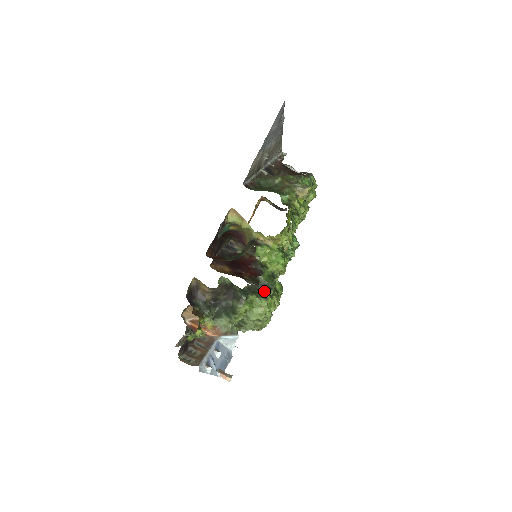
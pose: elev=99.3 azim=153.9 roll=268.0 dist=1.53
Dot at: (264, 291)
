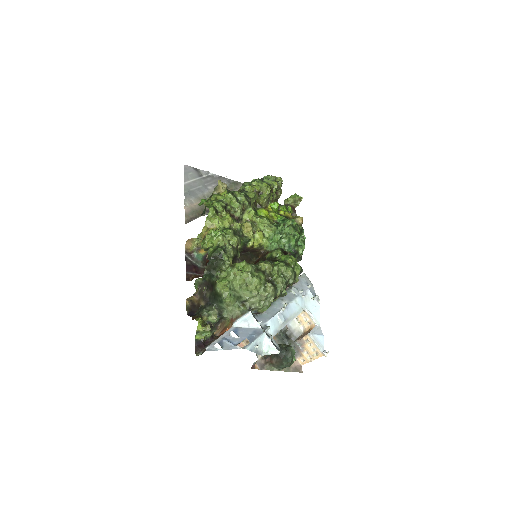
Dot at: (217, 261)
